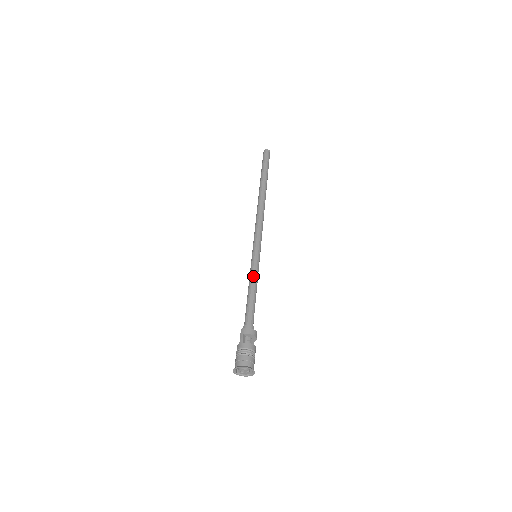
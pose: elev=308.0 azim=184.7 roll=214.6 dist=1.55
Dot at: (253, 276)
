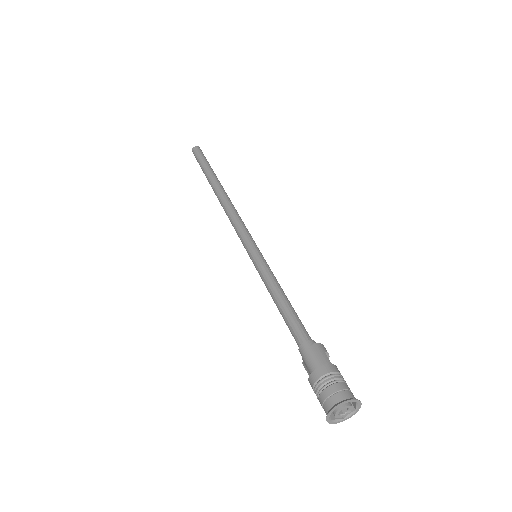
Dot at: occluded
